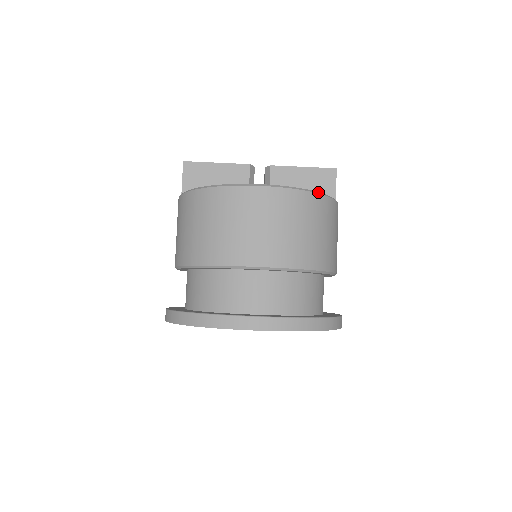
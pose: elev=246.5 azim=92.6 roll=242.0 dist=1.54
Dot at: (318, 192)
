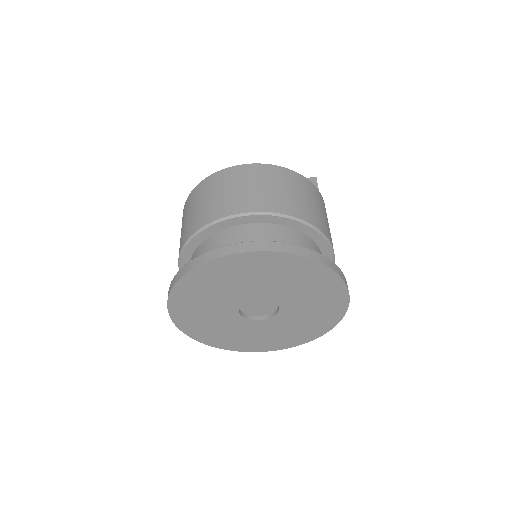
Dot at: (292, 170)
